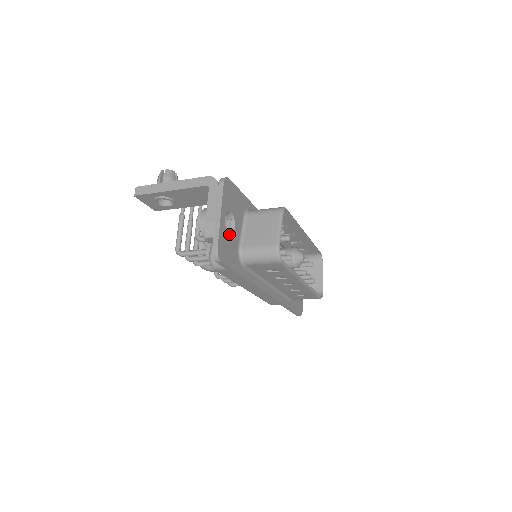
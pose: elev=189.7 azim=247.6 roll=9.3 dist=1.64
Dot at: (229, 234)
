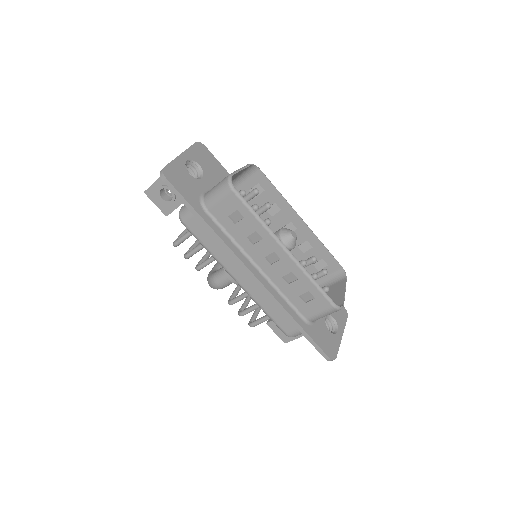
Dot at: occluded
